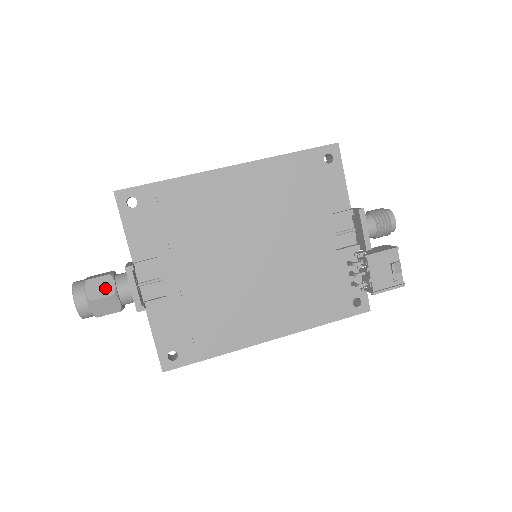
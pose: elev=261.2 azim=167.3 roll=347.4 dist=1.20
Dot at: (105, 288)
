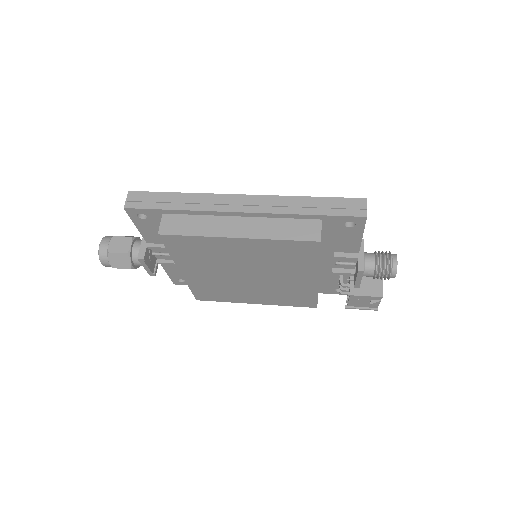
Dot at: (123, 263)
